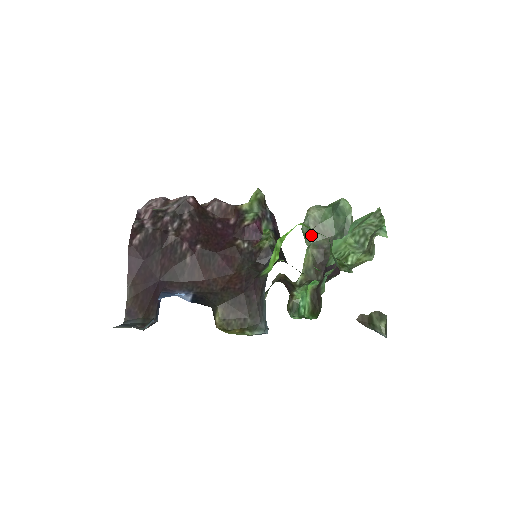
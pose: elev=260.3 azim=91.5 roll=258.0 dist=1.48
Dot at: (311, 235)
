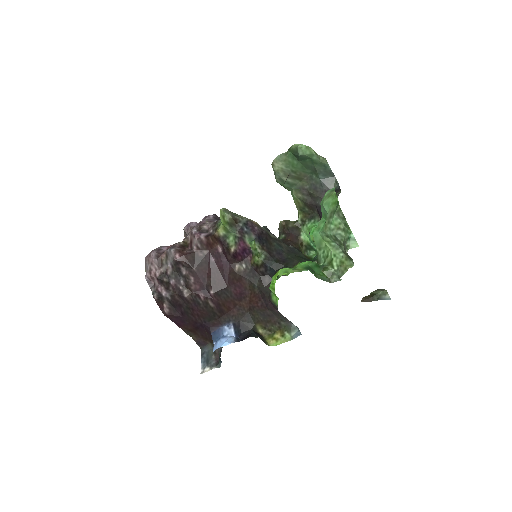
Dot at: (288, 184)
